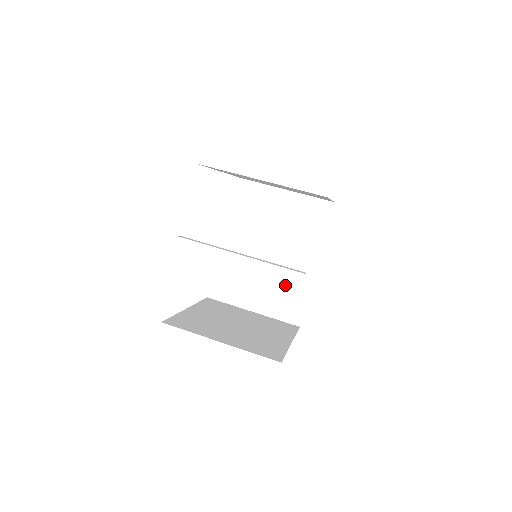
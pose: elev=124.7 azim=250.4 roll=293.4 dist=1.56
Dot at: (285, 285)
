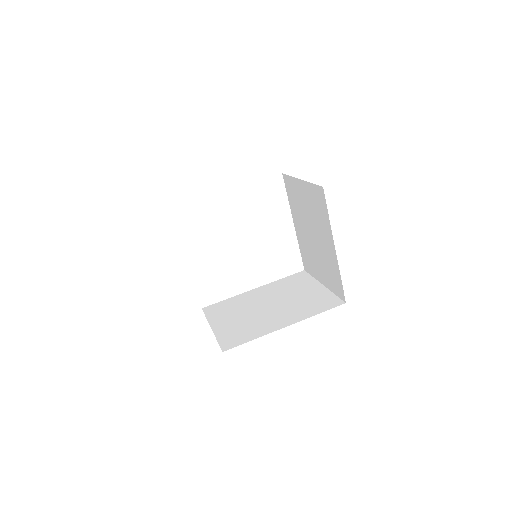
Dot at: (251, 326)
